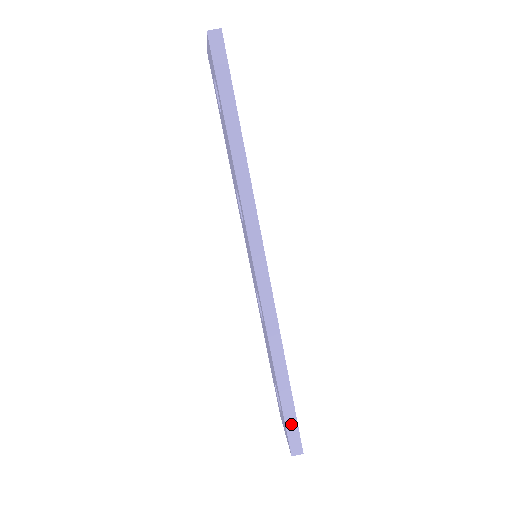
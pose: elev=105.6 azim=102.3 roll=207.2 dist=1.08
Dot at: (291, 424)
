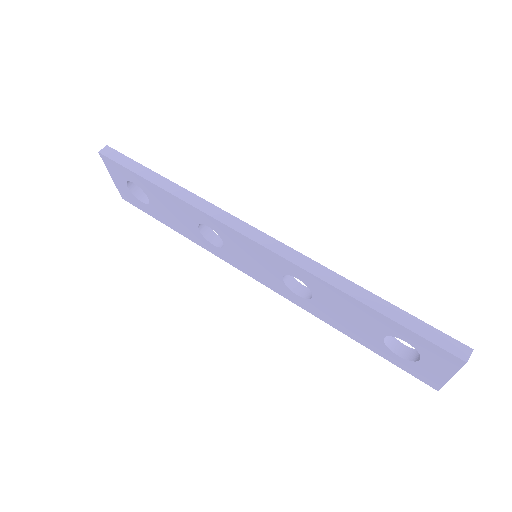
Dot at: (425, 331)
